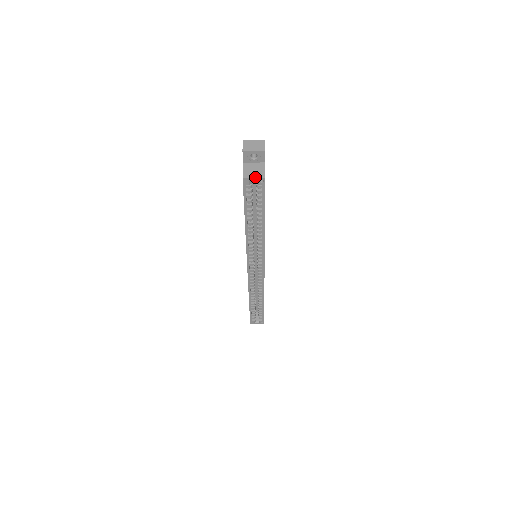
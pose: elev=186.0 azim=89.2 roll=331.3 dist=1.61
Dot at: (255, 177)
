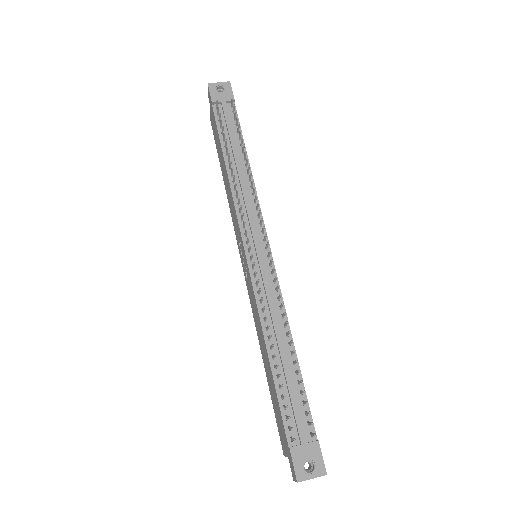
Dot at: occluded
